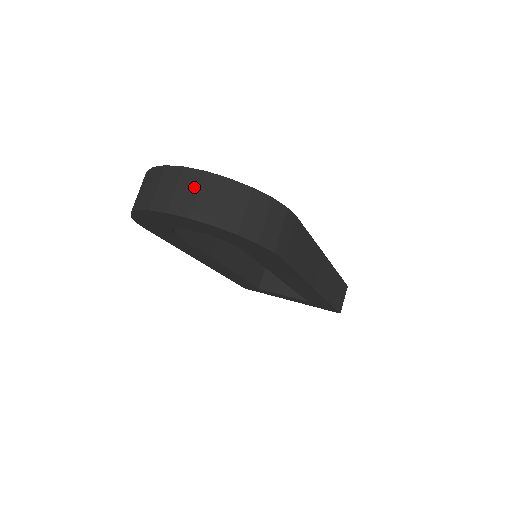
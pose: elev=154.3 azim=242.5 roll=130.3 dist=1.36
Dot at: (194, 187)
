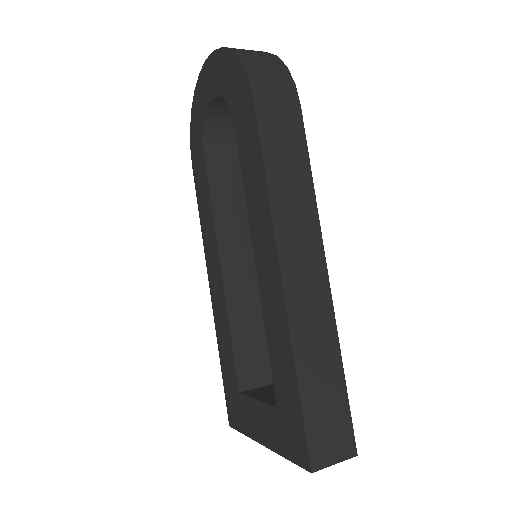
Dot at: occluded
